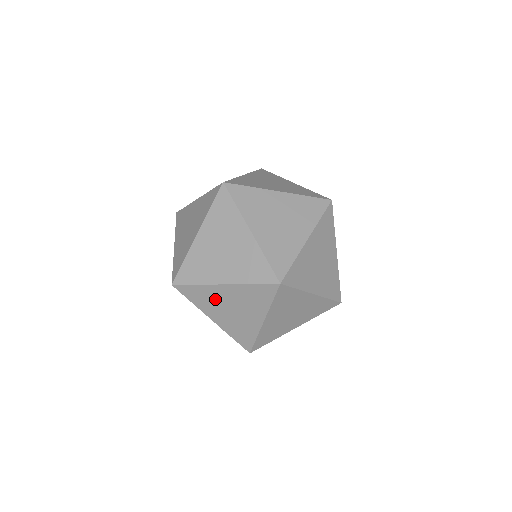
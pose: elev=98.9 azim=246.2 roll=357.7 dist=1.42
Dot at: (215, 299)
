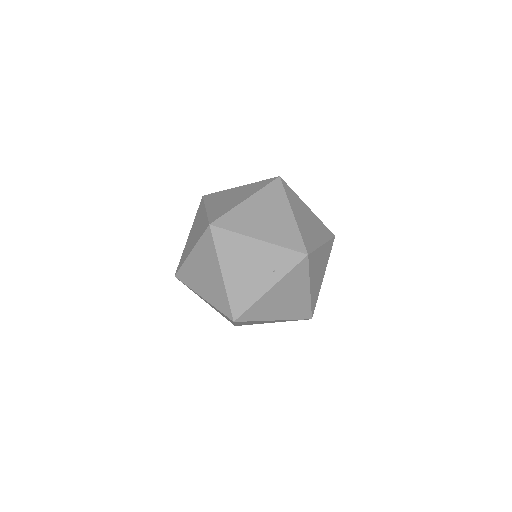
Dot at: (248, 216)
